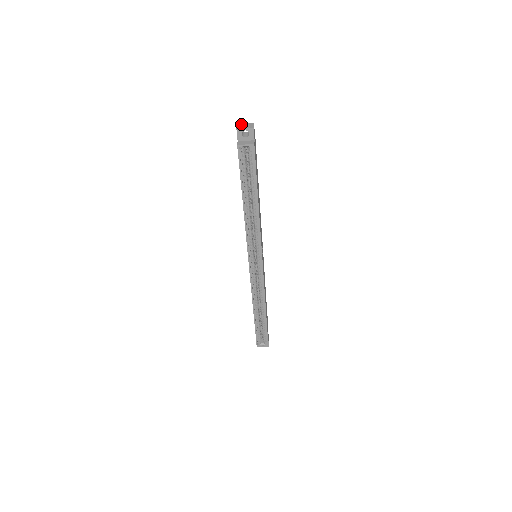
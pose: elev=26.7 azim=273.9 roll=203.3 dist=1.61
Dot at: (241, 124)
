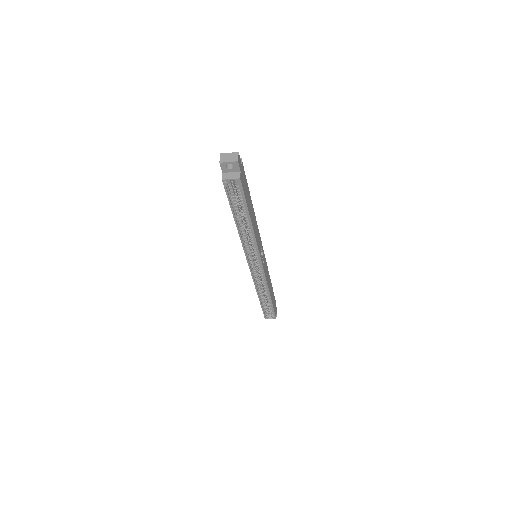
Dot at: (224, 155)
